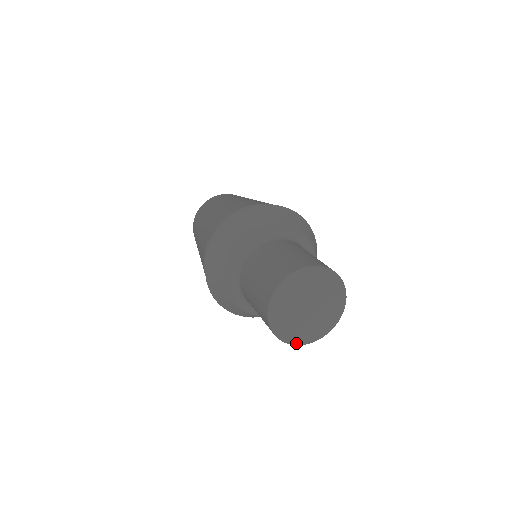
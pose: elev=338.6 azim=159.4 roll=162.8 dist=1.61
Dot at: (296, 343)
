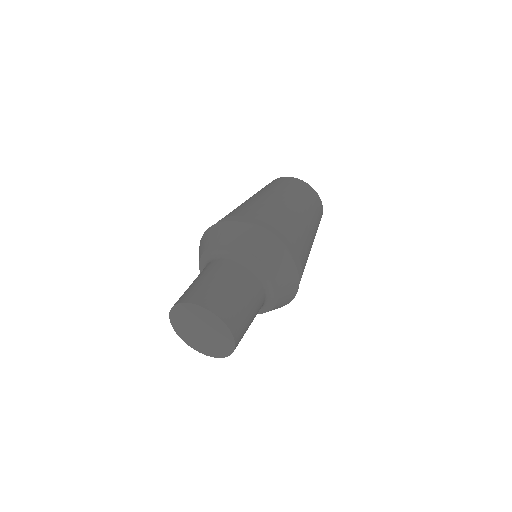
Dot at: (202, 352)
